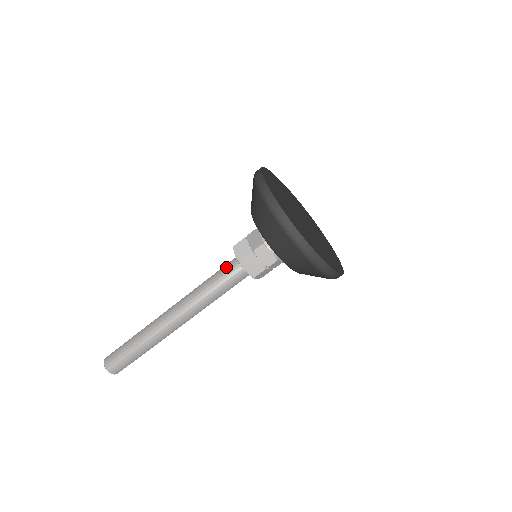
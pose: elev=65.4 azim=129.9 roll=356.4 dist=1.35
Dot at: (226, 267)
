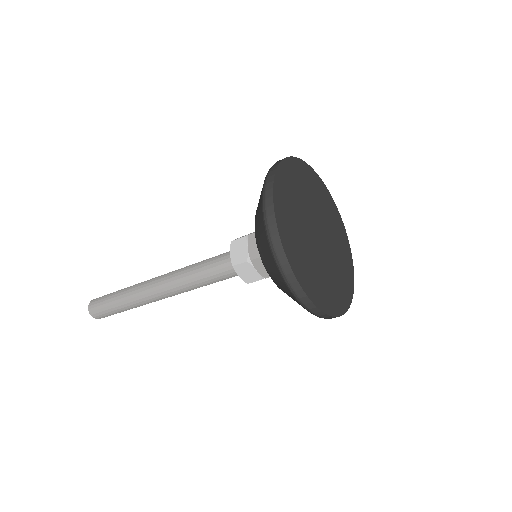
Dot at: (224, 273)
